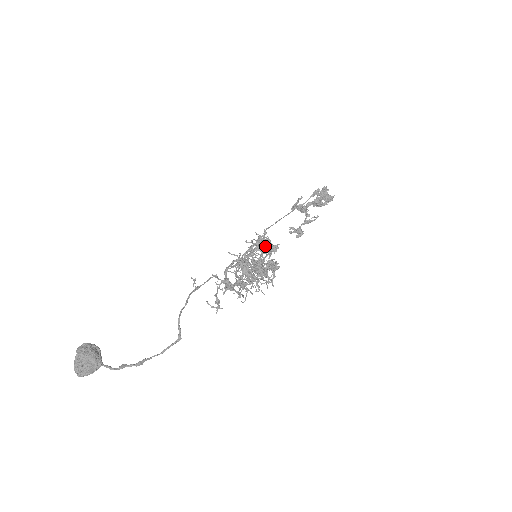
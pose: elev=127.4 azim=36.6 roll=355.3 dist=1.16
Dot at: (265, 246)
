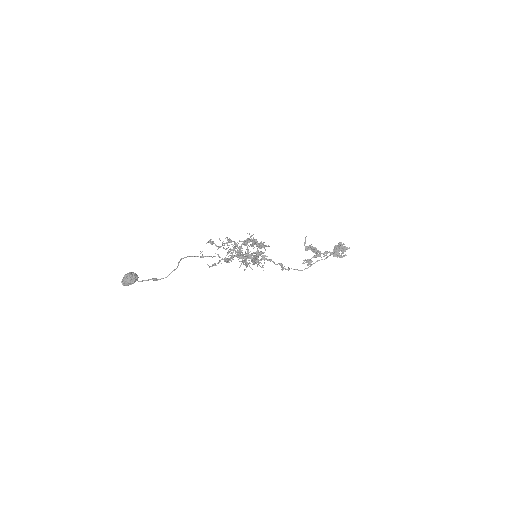
Dot at: (257, 244)
